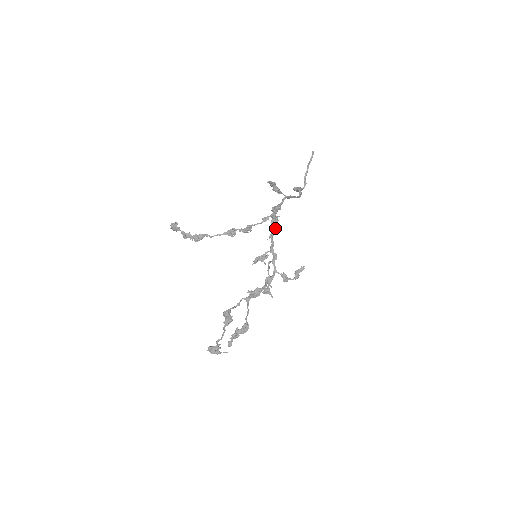
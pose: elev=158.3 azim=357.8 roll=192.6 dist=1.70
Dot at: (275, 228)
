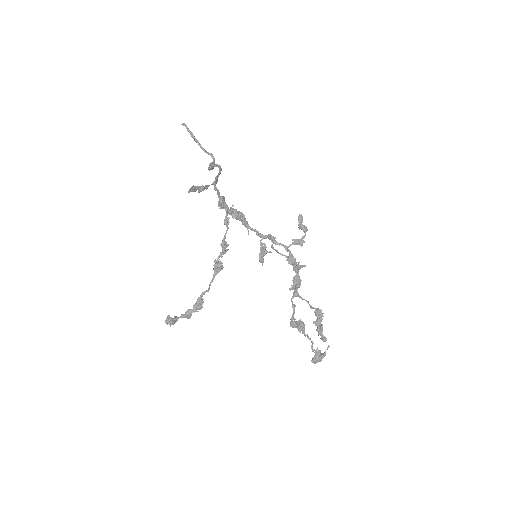
Dot at: (242, 218)
